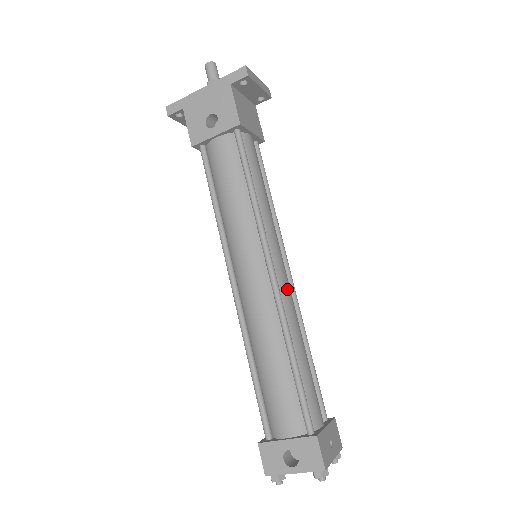
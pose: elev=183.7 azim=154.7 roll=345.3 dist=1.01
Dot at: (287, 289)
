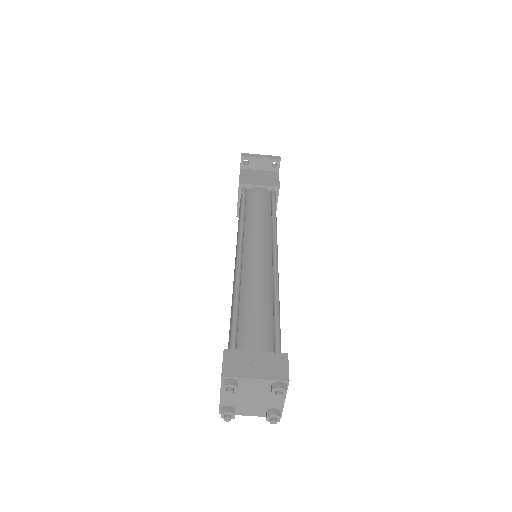
Dot at: (255, 261)
